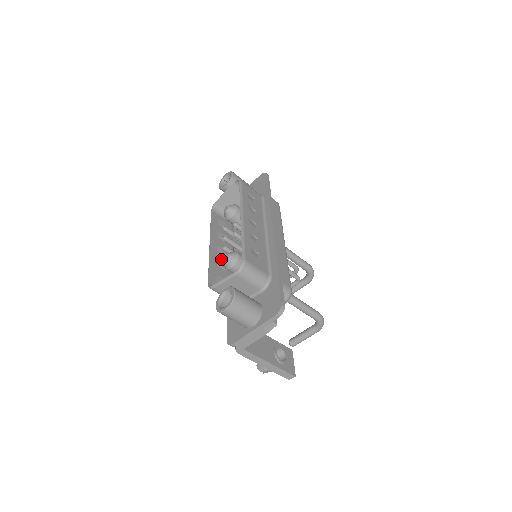
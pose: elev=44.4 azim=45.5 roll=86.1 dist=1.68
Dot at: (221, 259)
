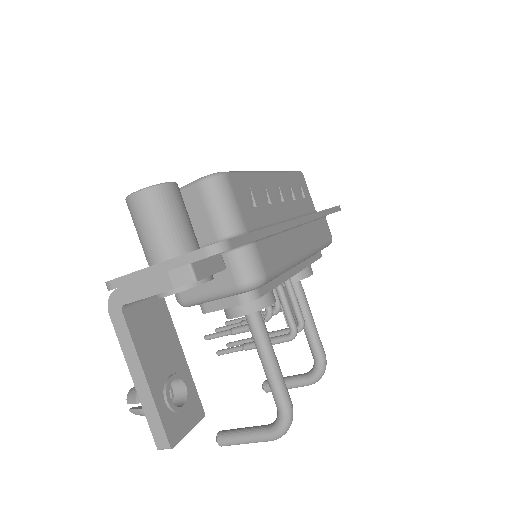
Dot at: occluded
